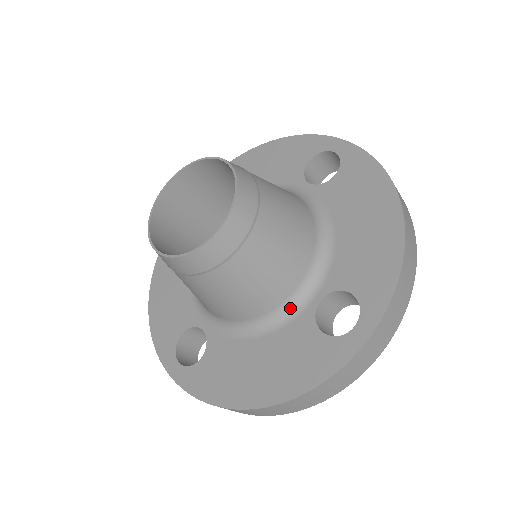
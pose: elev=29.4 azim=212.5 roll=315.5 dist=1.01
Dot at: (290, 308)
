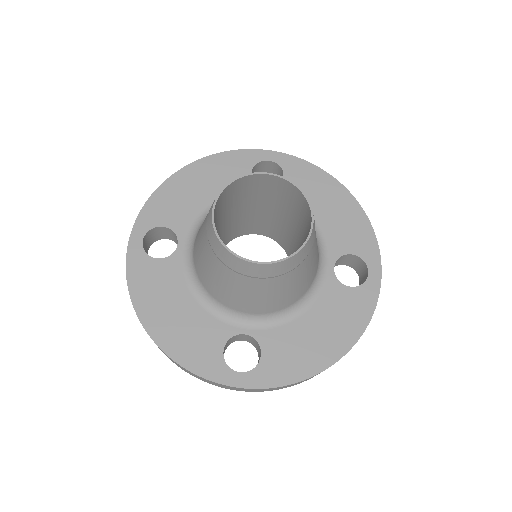
Dot at: (229, 314)
